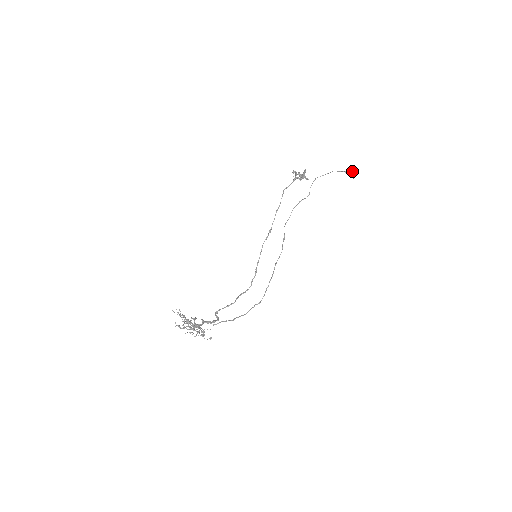
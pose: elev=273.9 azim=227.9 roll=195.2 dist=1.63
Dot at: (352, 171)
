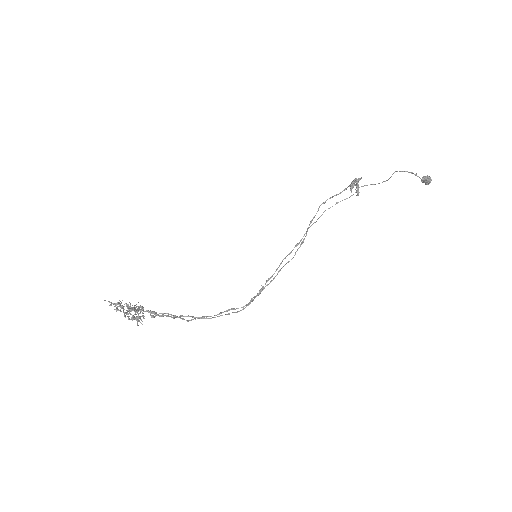
Dot at: (427, 175)
